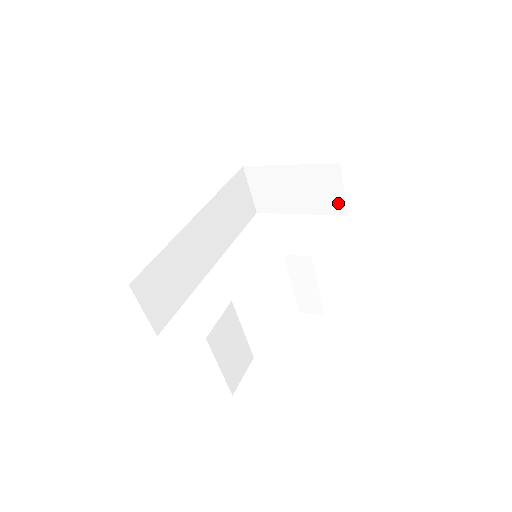
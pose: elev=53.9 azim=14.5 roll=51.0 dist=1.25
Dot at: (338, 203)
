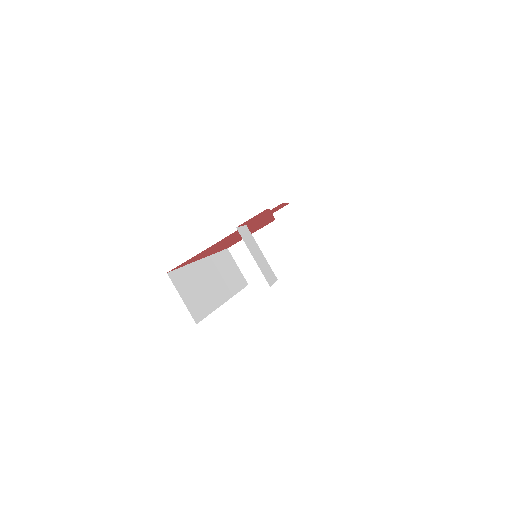
Dot at: occluded
